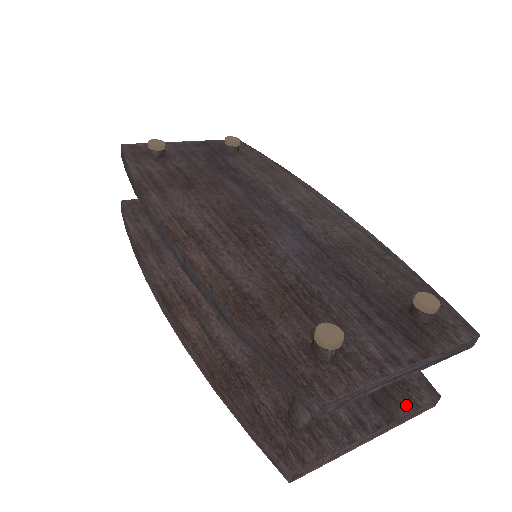
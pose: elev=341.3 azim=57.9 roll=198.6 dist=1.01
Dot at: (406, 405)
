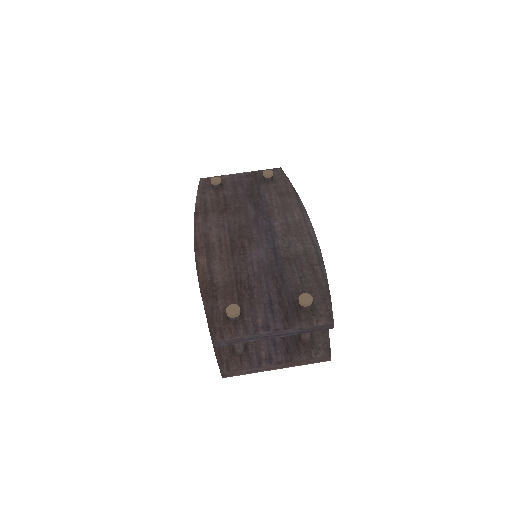
Dot at: (304, 355)
